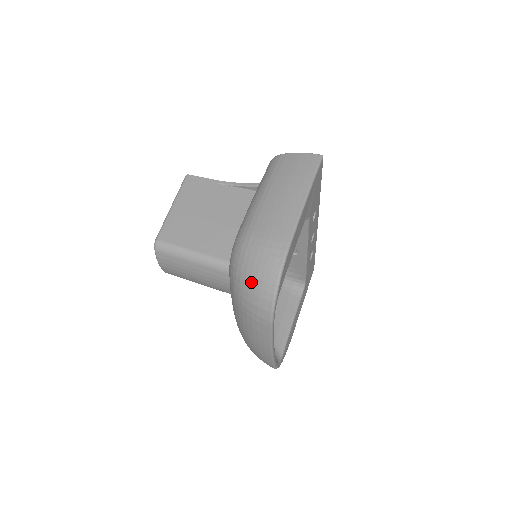
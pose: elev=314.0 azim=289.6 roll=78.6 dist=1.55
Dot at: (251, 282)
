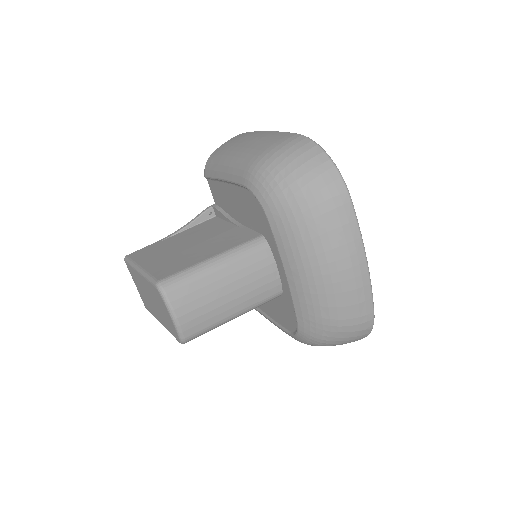
Dot at: (301, 172)
